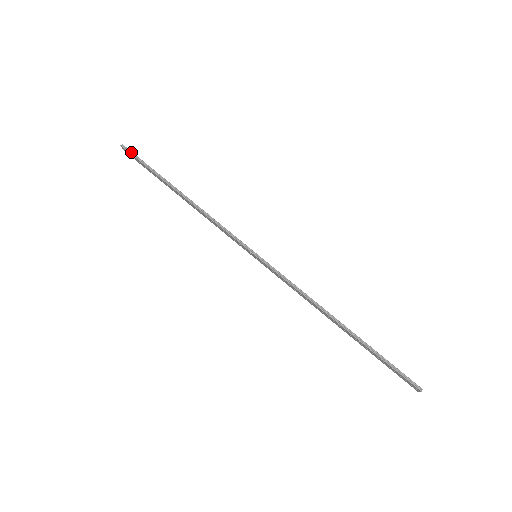
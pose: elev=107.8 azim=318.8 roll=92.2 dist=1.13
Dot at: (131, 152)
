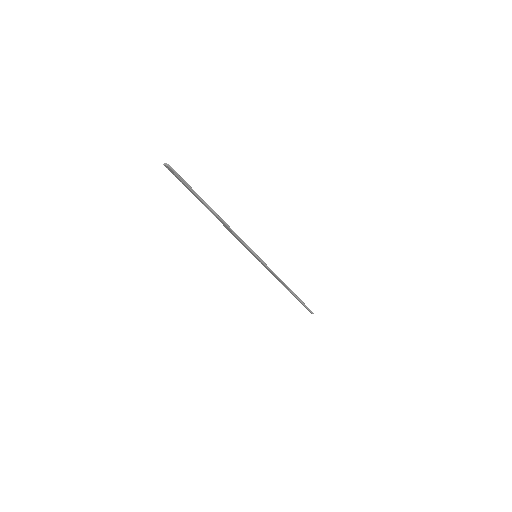
Dot at: (177, 174)
